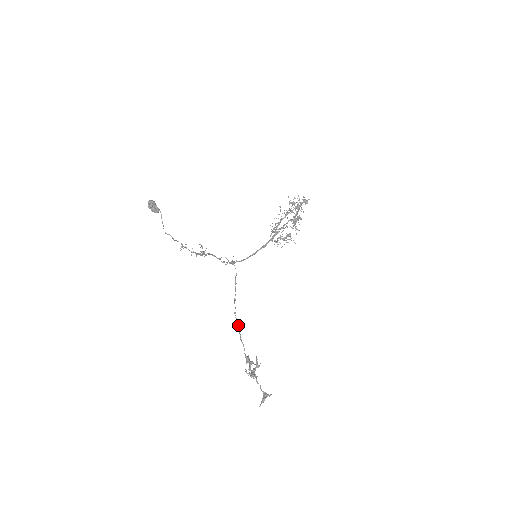
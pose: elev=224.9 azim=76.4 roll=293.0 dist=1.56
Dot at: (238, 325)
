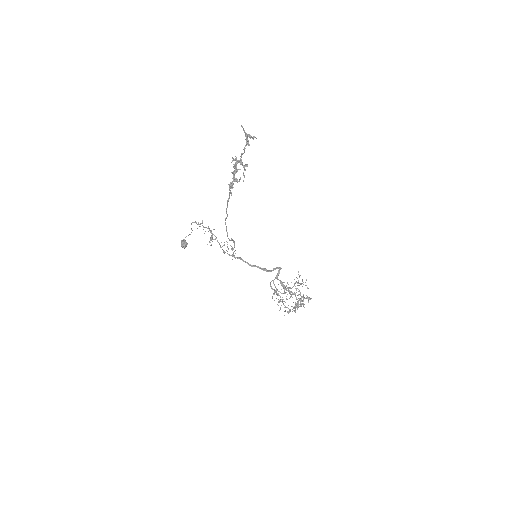
Dot at: occluded
